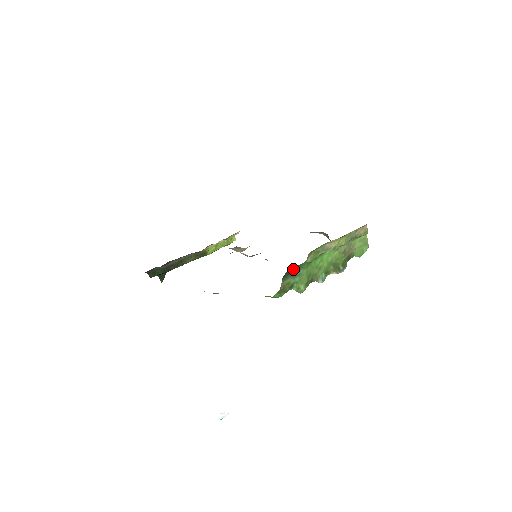
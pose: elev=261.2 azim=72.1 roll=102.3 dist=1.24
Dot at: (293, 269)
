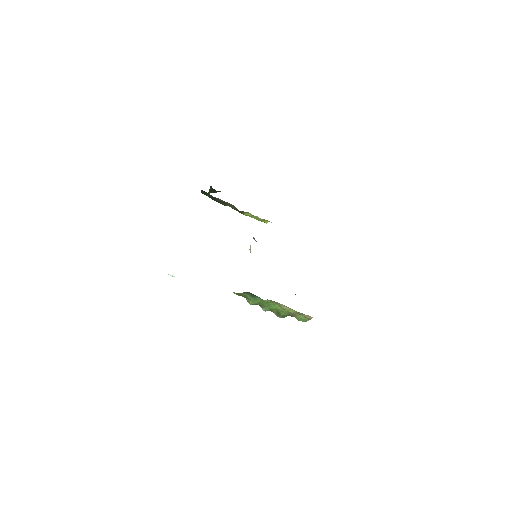
Dot at: occluded
